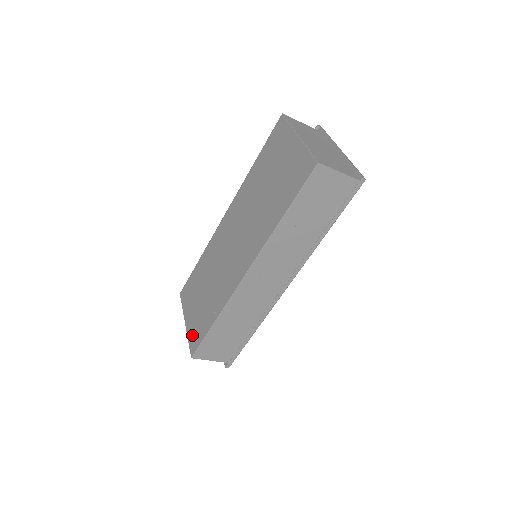
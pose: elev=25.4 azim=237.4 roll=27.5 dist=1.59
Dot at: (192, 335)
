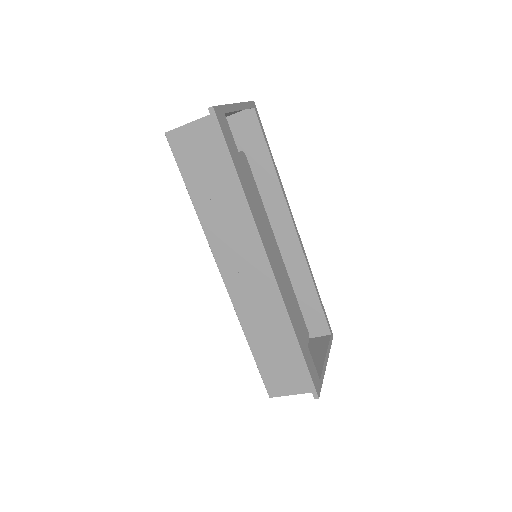
Dot at: occluded
